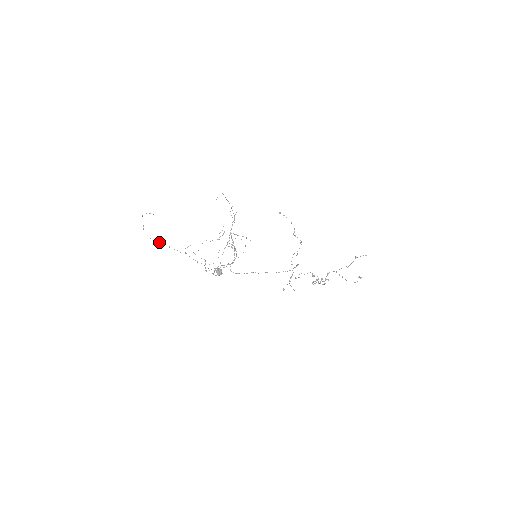
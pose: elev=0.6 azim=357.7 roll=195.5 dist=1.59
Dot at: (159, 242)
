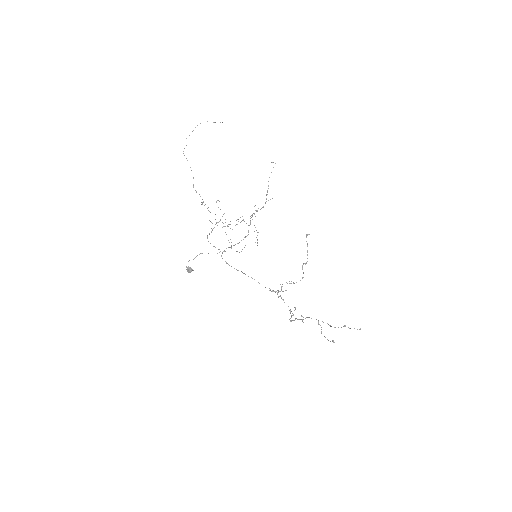
Dot at: occluded
